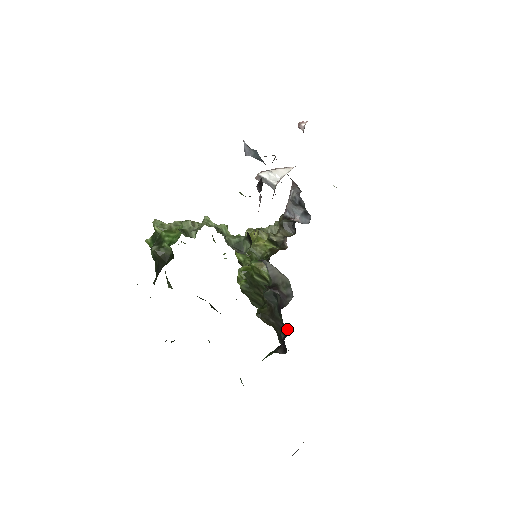
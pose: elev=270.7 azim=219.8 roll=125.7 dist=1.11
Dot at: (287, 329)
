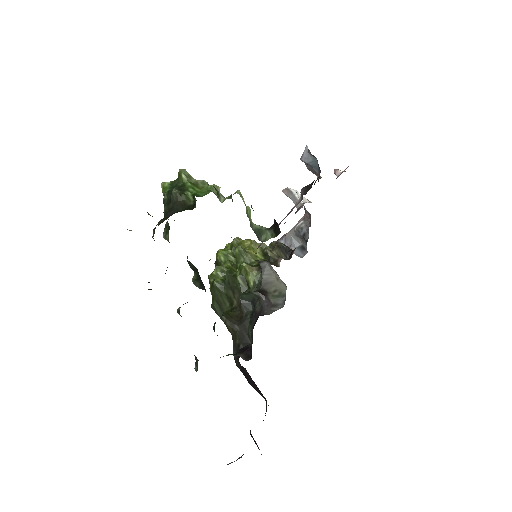
Dot at: (250, 341)
